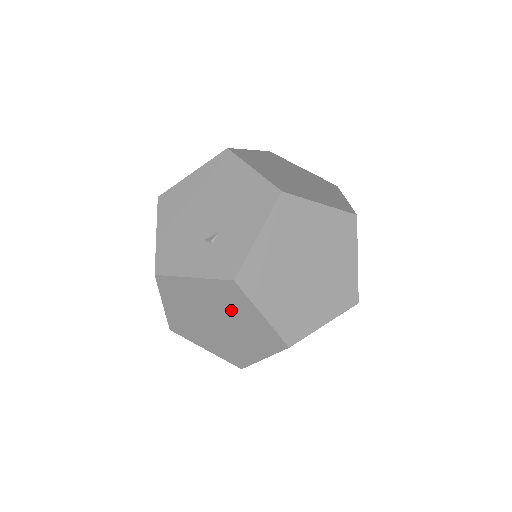
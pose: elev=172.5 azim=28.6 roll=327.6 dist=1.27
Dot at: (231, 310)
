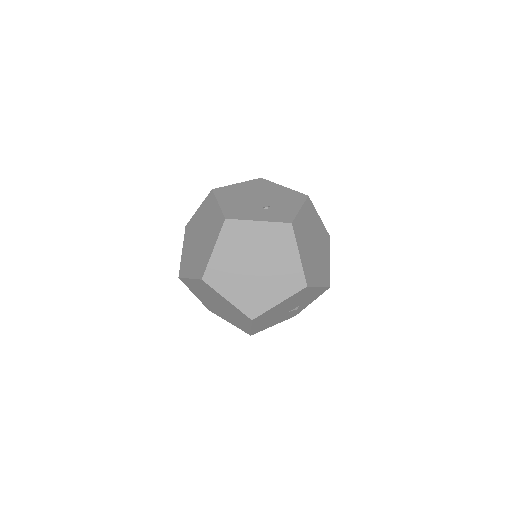
Dot at: (276, 251)
